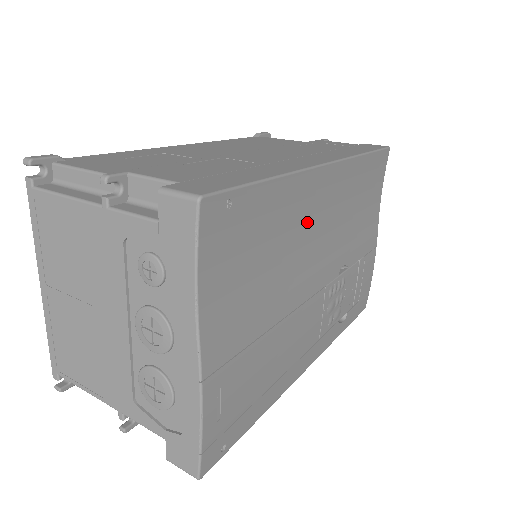
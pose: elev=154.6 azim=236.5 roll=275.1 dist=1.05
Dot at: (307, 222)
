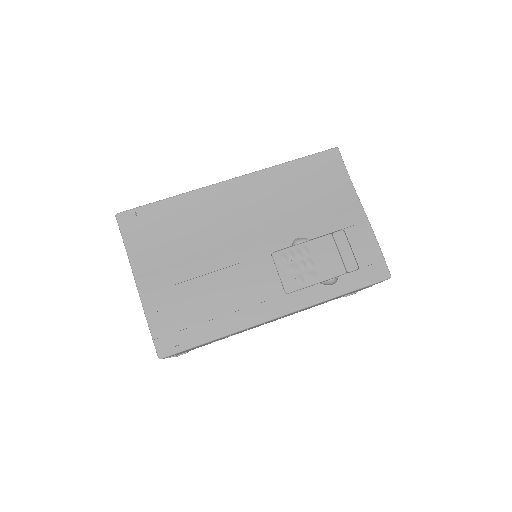
Dot at: (223, 215)
